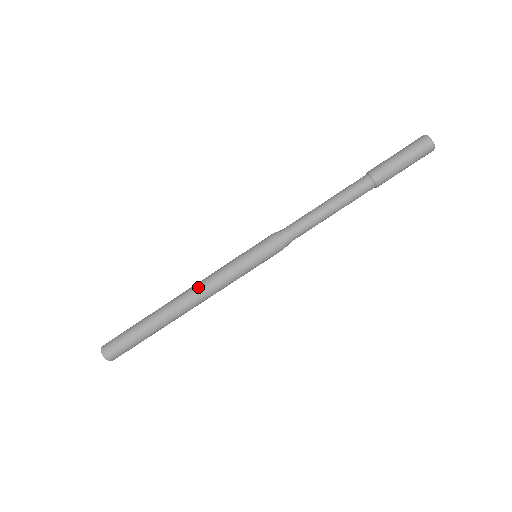
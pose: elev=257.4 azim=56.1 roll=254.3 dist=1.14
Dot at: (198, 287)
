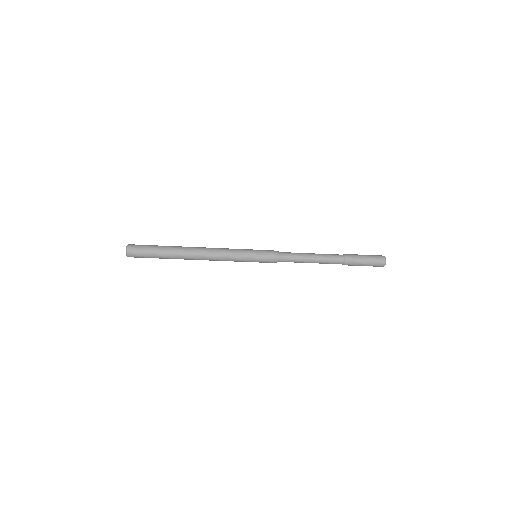
Dot at: occluded
